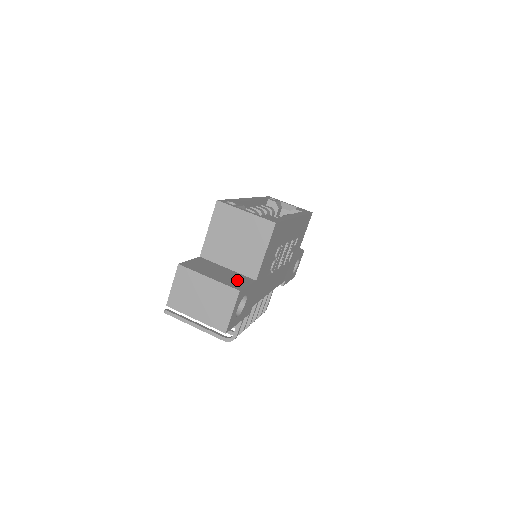
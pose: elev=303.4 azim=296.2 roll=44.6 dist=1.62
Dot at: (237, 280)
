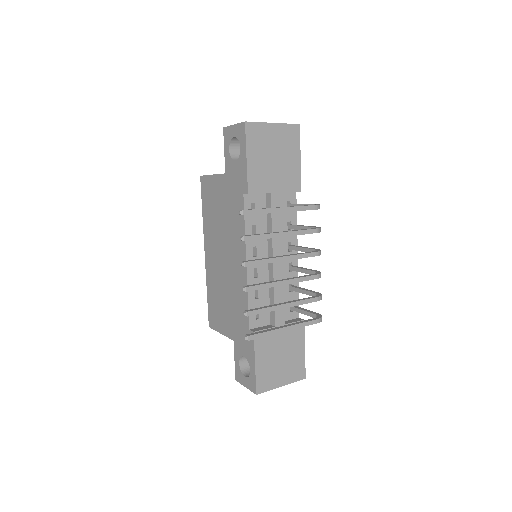
Dot at: occluded
